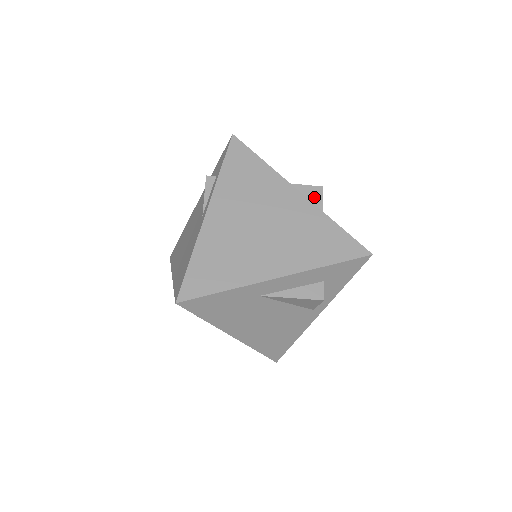
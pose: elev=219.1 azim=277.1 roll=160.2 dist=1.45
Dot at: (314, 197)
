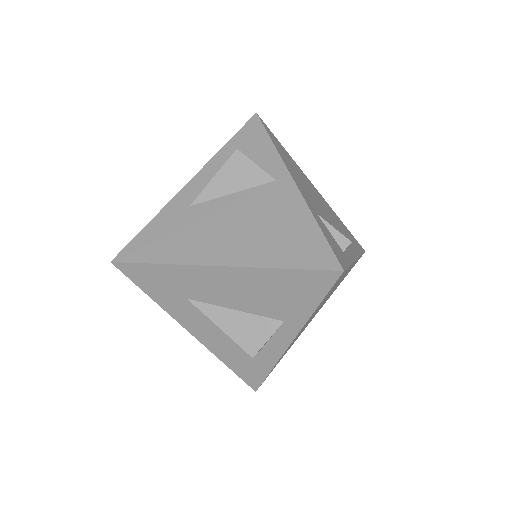
Dot at: occluded
